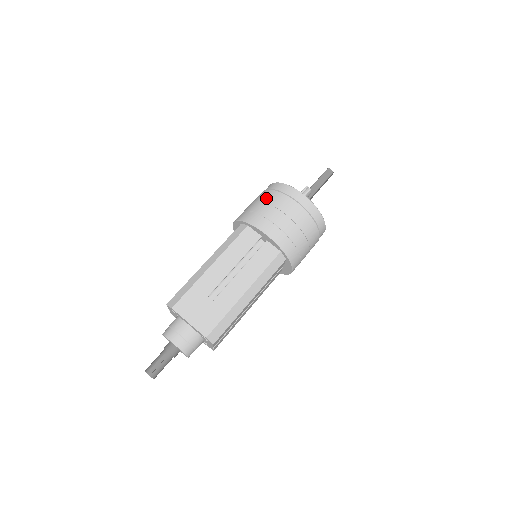
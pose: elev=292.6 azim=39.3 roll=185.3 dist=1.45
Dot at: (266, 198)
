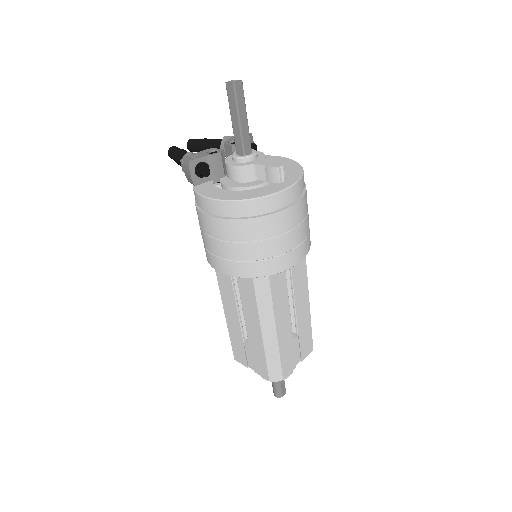
Dot at: (260, 234)
